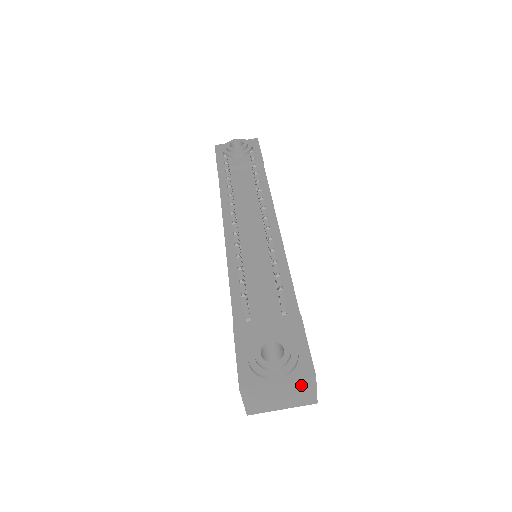
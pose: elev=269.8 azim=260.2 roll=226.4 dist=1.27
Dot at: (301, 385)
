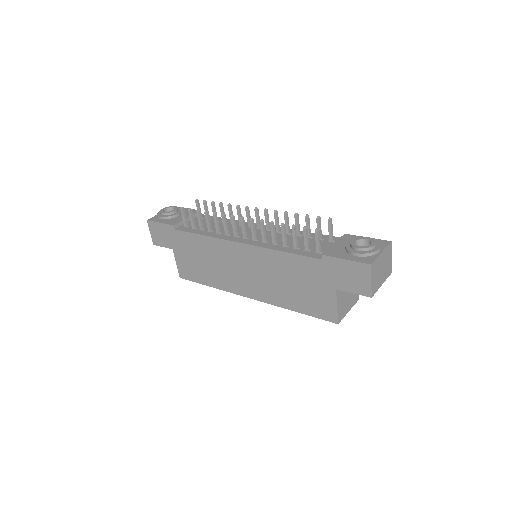
Dot at: (388, 253)
